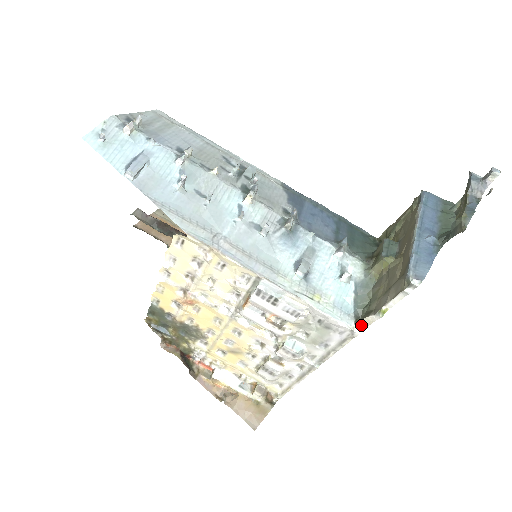
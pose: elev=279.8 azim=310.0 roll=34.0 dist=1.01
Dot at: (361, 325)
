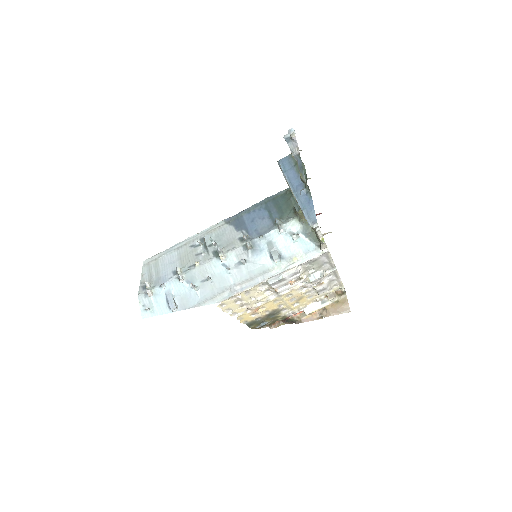
Dot at: (324, 248)
